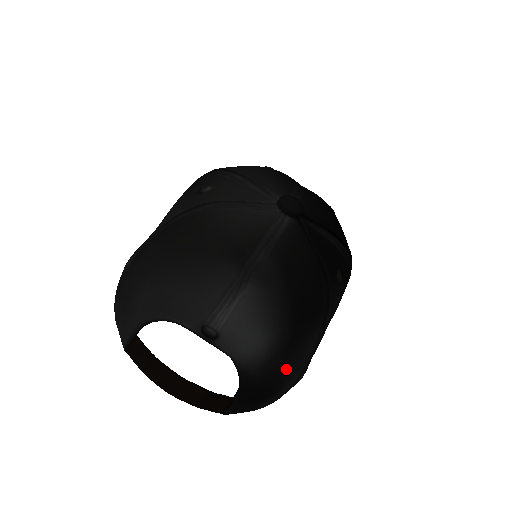
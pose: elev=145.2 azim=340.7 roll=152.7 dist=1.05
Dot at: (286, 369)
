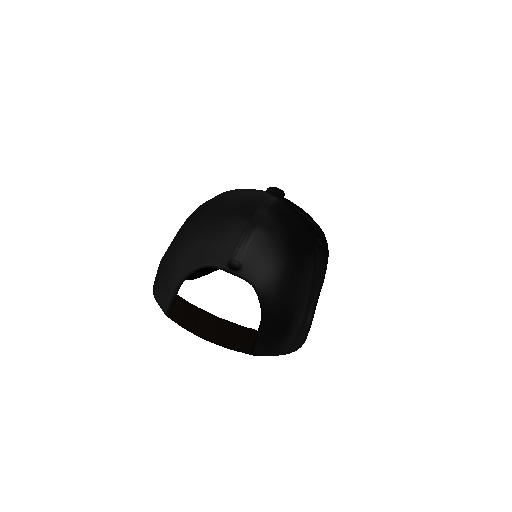
Dot at: (294, 294)
